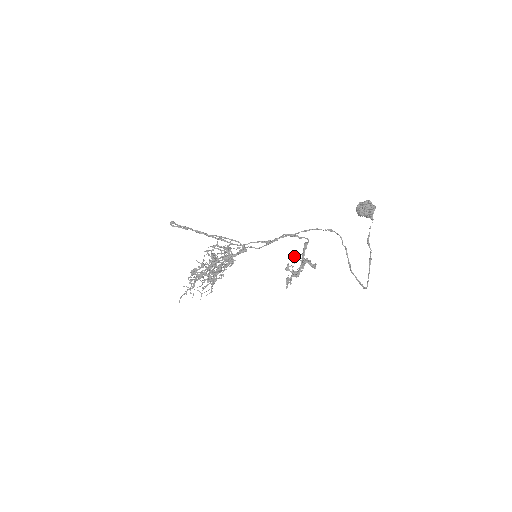
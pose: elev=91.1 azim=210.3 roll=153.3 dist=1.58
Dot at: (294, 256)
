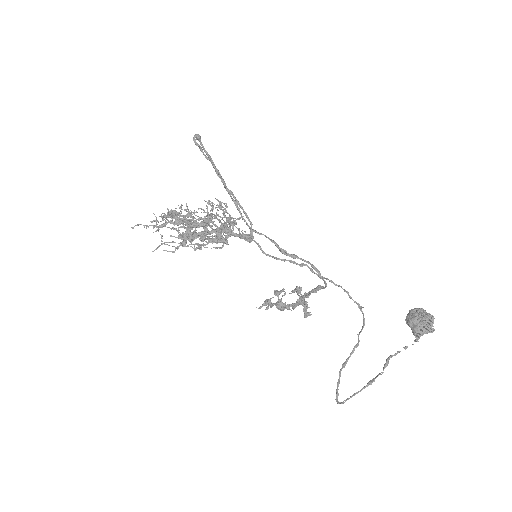
Dot at: (296, 286)
